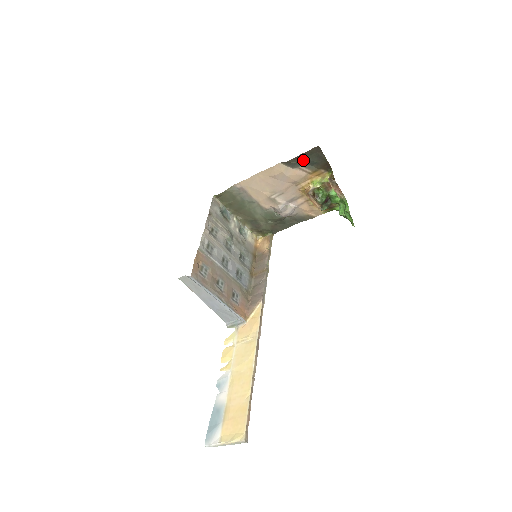
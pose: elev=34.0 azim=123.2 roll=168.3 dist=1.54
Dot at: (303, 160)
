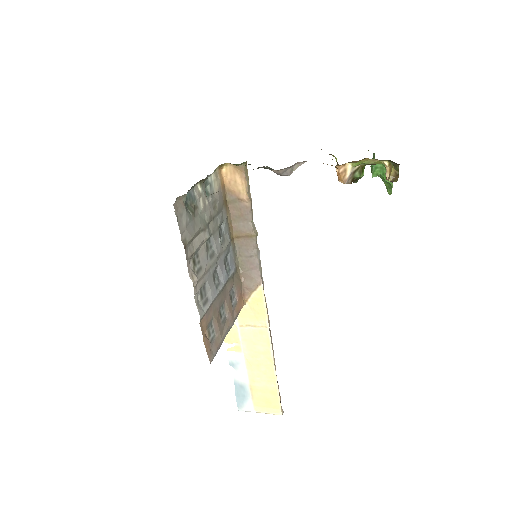
Dot at: occluded
